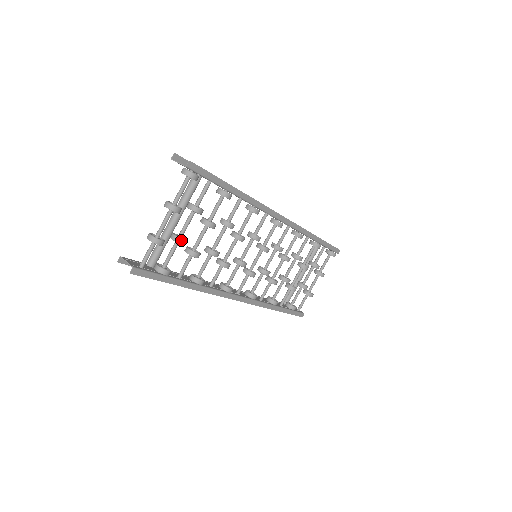
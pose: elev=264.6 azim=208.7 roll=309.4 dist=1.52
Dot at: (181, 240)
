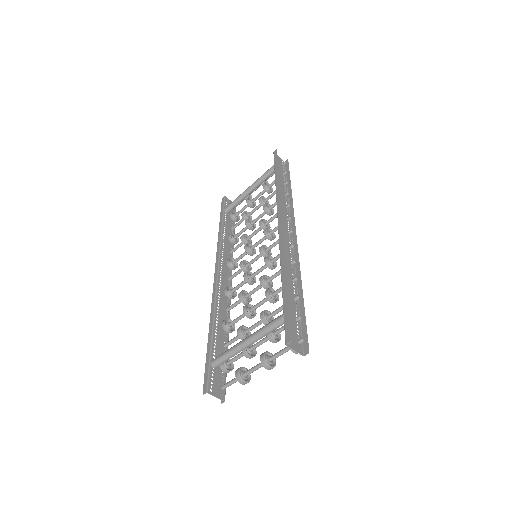
Dot at: (255, 355)
